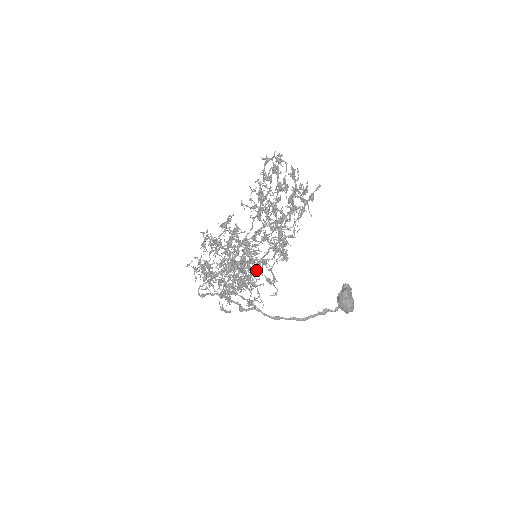
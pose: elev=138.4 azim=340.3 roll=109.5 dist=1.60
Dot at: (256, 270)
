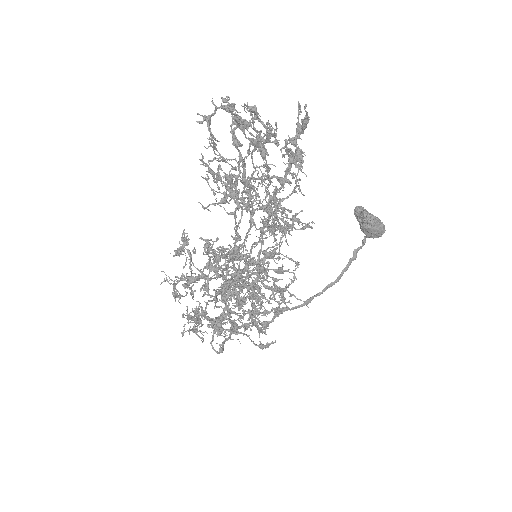
Dot at: occluded
